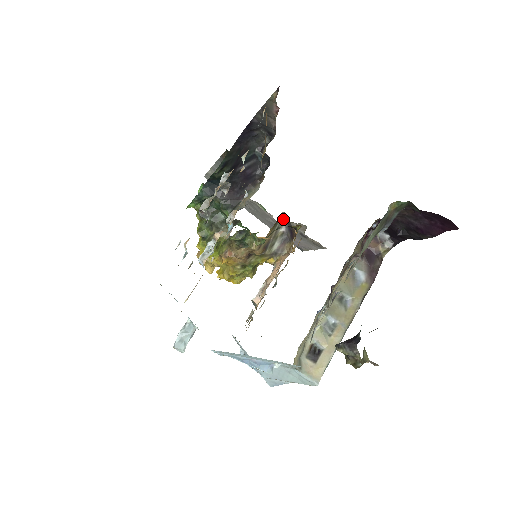
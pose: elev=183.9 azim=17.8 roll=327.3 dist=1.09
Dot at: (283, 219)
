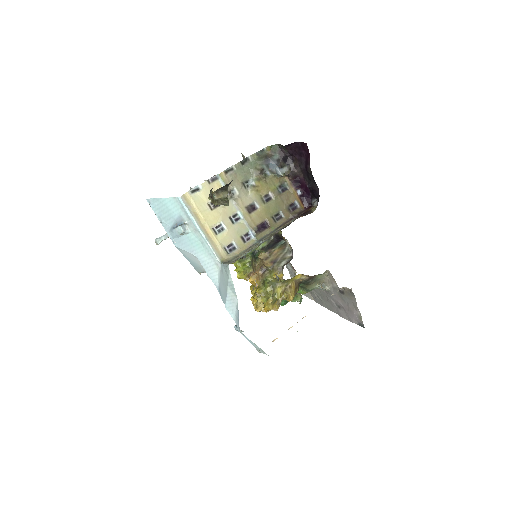
Dot at: (290, 248)
